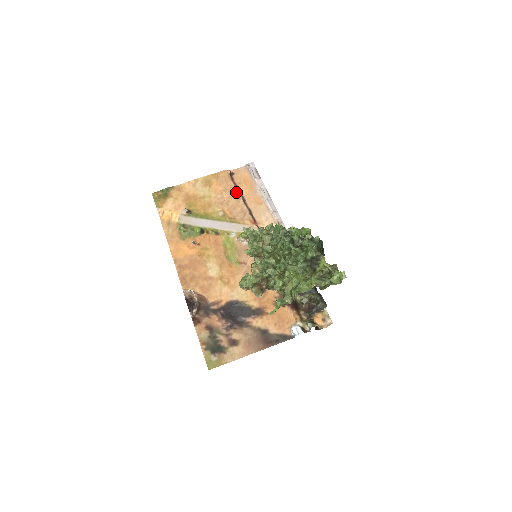
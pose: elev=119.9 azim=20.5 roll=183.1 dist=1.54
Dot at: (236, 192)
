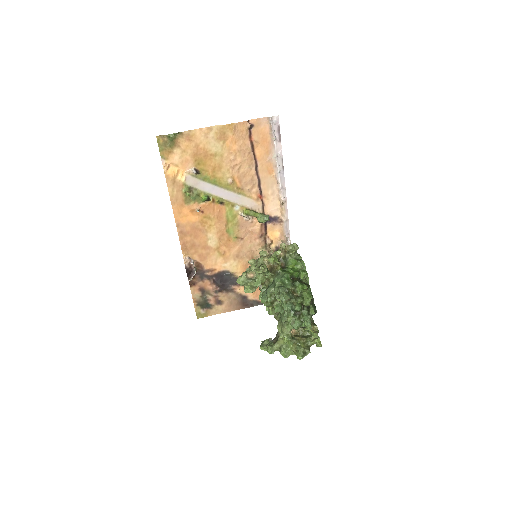
Dot at: (251, 156)
